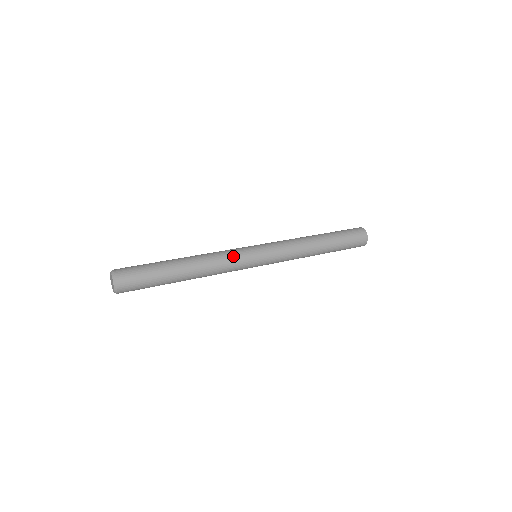
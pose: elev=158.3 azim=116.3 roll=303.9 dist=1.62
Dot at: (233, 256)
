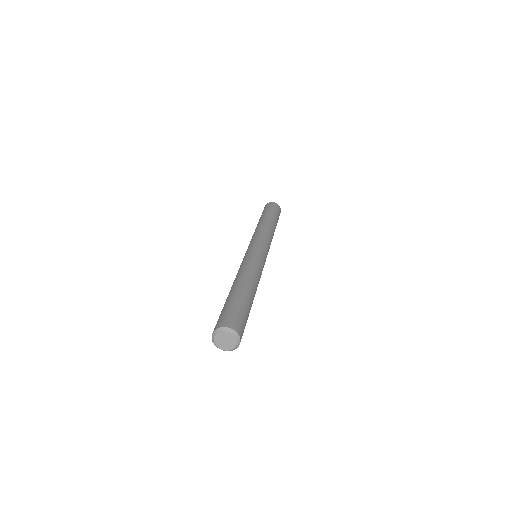
Dot at: (252, 259)
